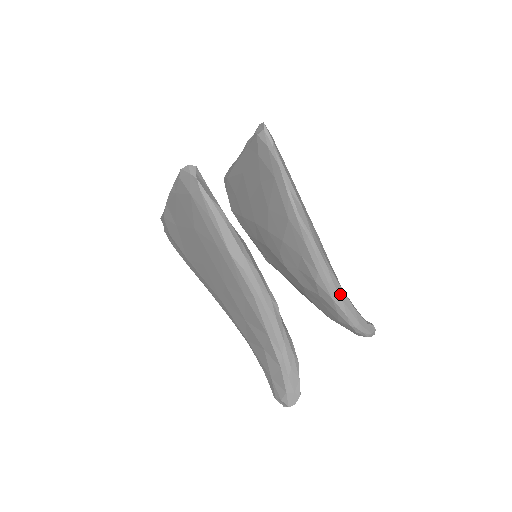
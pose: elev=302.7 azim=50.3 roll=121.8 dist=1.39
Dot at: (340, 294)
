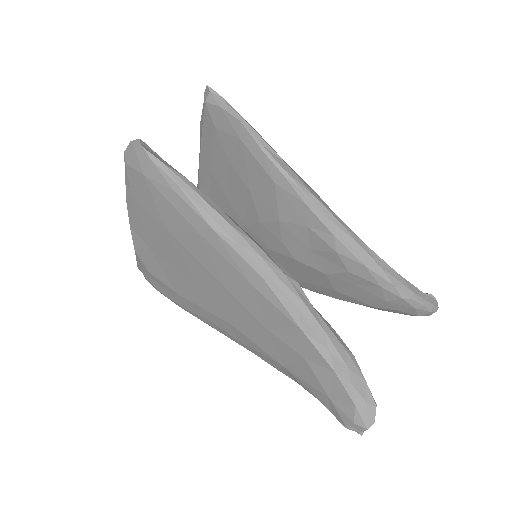
Dot at: (373, 258)
